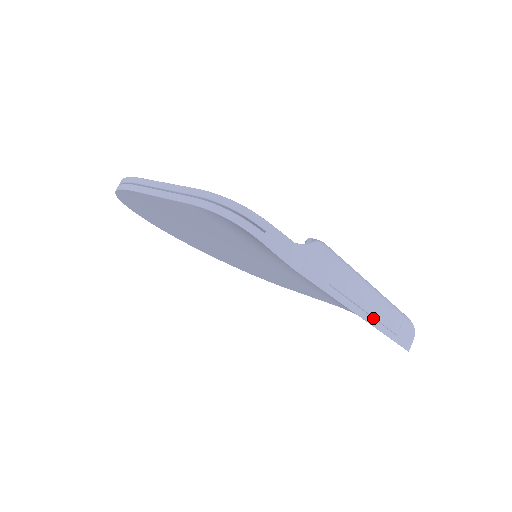
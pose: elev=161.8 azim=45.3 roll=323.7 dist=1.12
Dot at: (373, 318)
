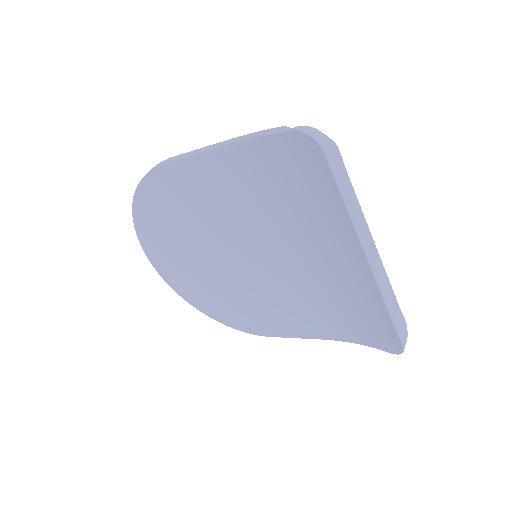
Dot at: (374, 268)
